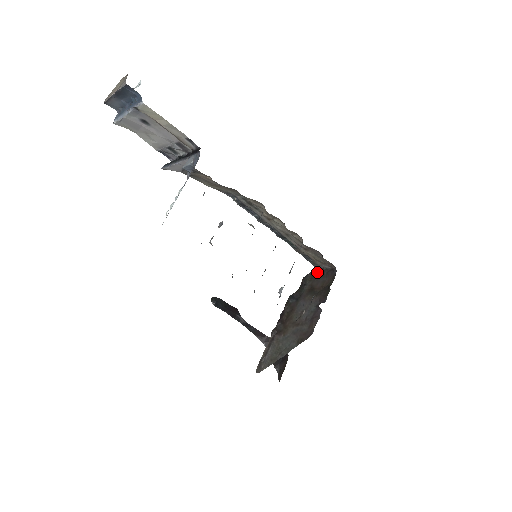
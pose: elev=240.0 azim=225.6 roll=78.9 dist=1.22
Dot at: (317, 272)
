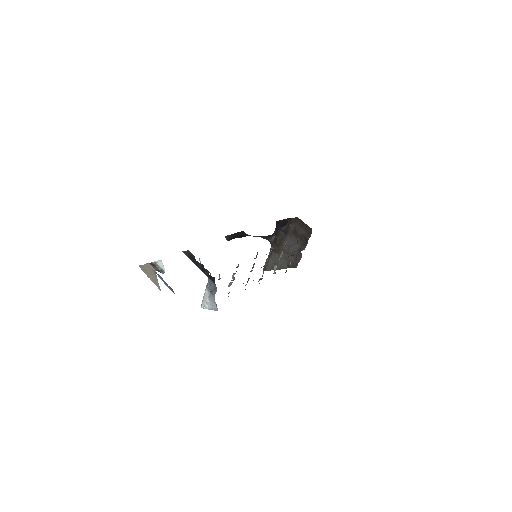
Dot at: (299, 221)
